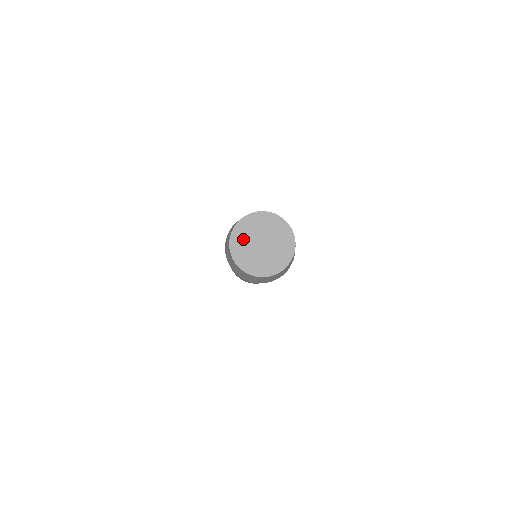
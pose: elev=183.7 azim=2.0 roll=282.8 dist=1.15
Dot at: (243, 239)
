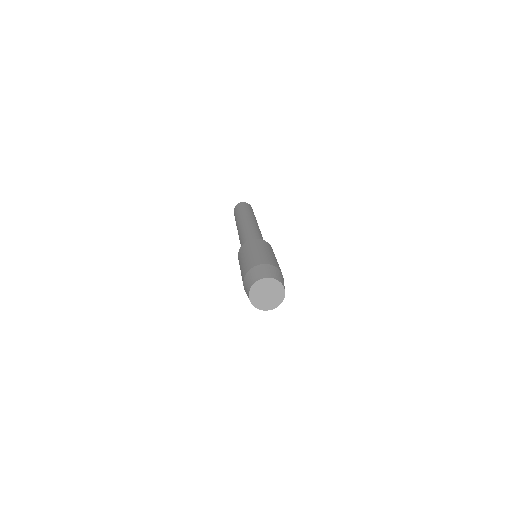
Dot at: (263, 285)
